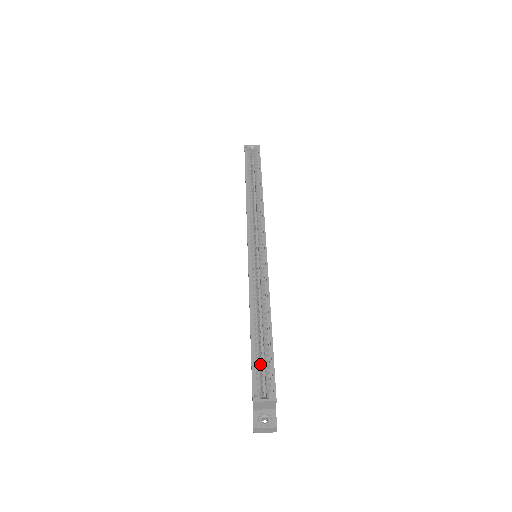
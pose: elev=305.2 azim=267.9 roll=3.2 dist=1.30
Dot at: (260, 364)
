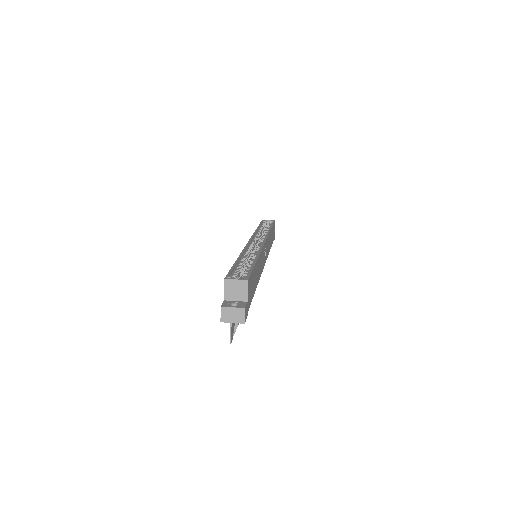
Dot at: (239, 273)
